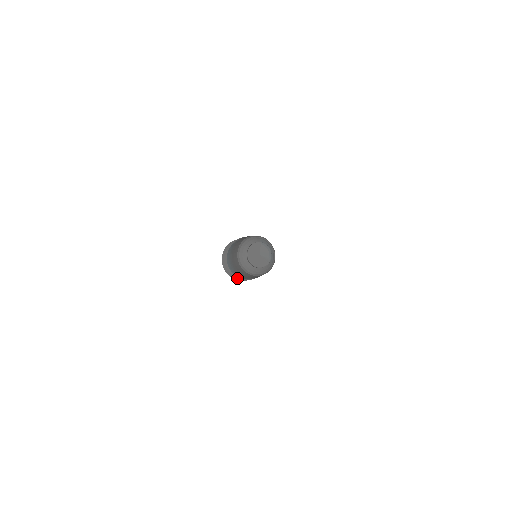
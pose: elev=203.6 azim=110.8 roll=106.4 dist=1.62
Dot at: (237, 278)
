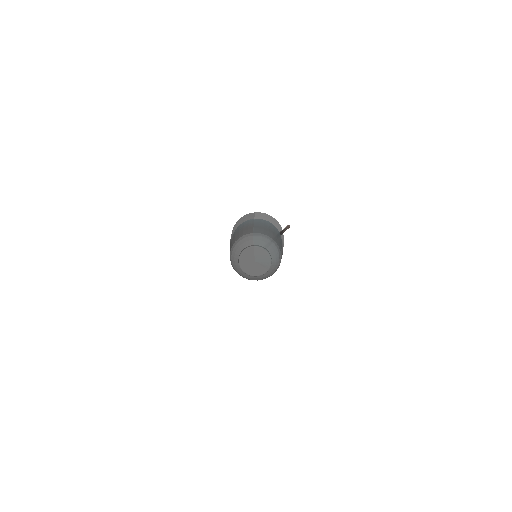
Dot at: occluded
